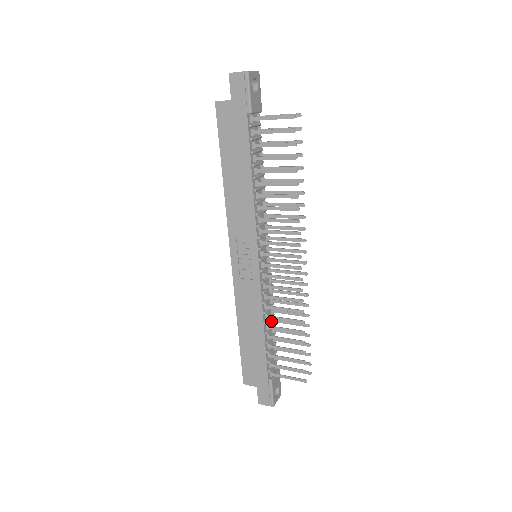
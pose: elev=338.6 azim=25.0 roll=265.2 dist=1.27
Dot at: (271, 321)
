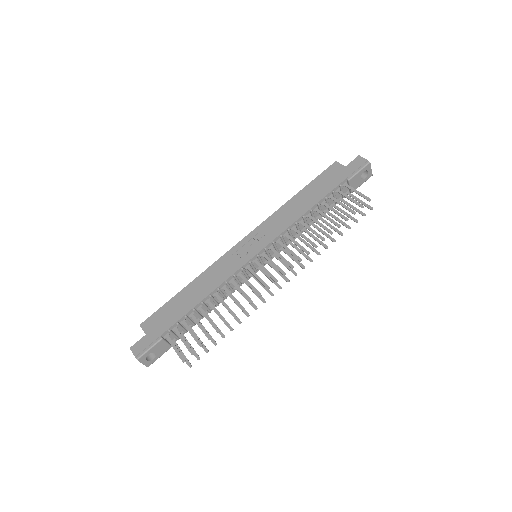
Dot at: occluded
